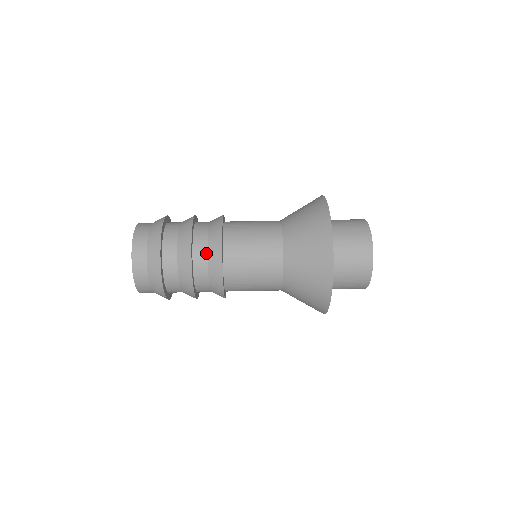
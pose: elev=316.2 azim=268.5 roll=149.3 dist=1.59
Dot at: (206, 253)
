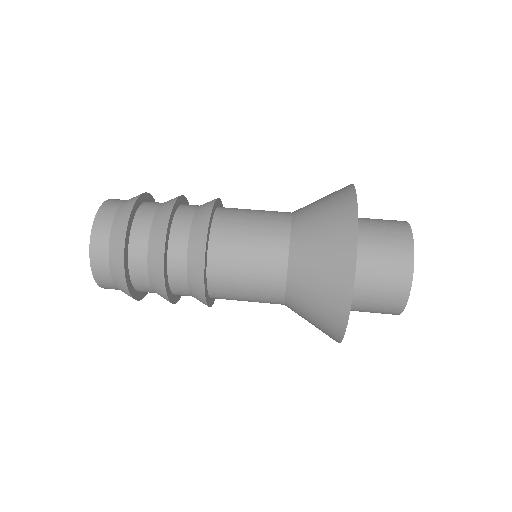
Dot at: (185, 275)
